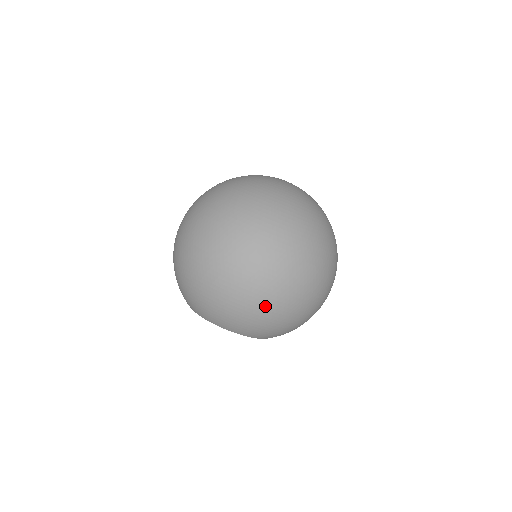
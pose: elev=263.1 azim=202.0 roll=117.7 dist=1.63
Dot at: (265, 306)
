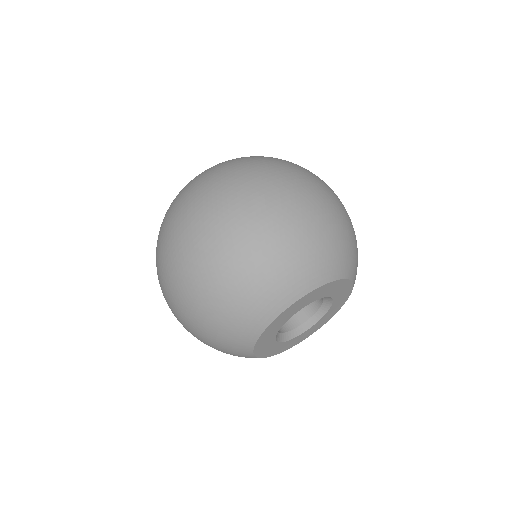
Dot at: (224, 265)
